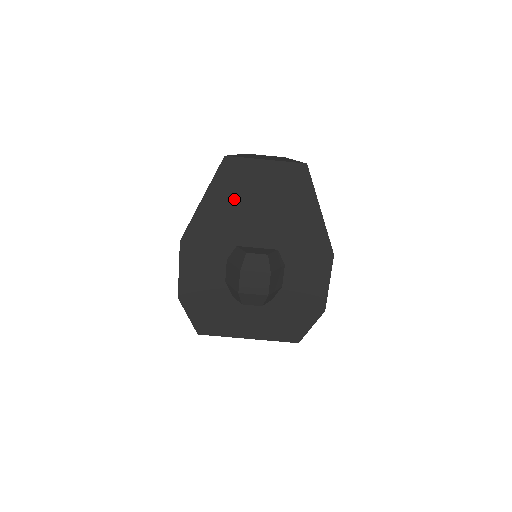
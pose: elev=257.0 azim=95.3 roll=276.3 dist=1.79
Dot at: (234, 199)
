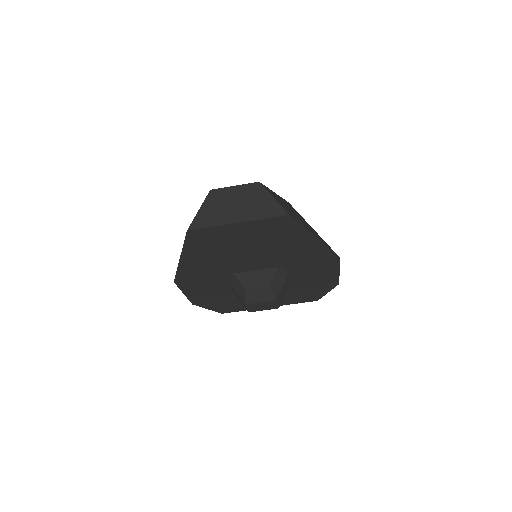
Dot at: (215, 252)
